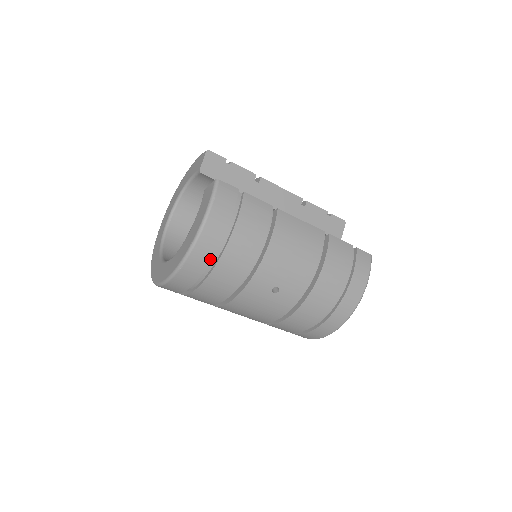
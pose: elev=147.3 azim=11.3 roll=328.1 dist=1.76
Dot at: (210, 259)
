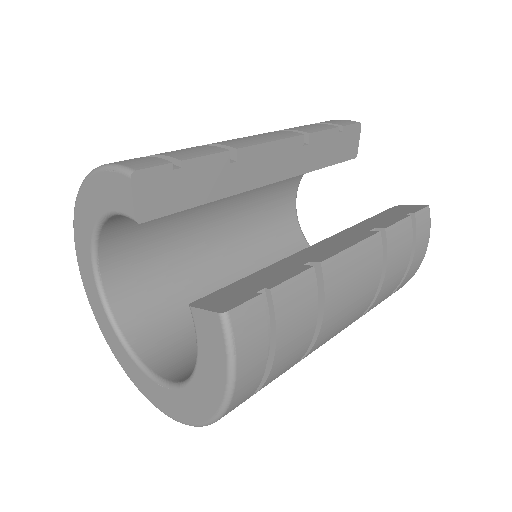
Dot at: occluded
